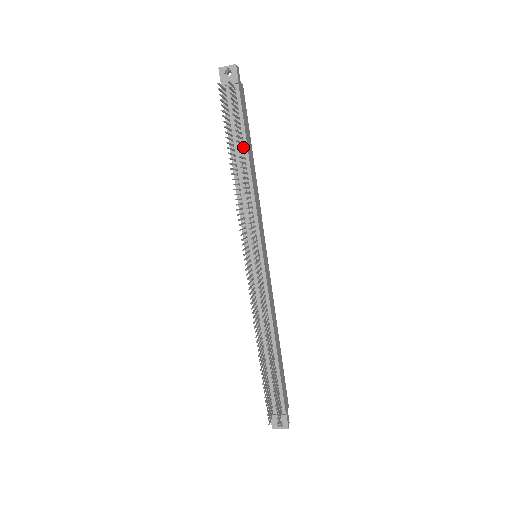
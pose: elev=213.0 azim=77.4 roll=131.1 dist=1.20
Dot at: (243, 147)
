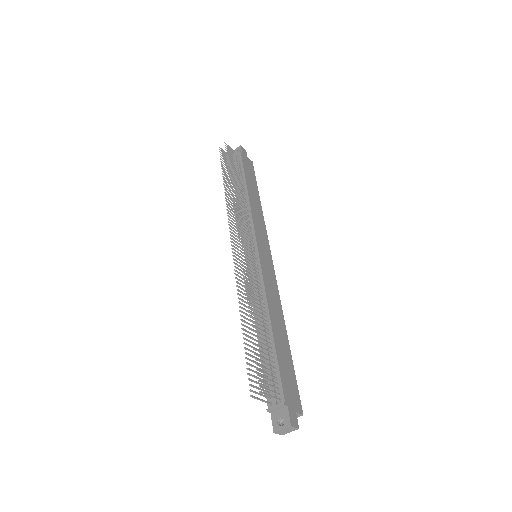
Dot at: (244, 185)
